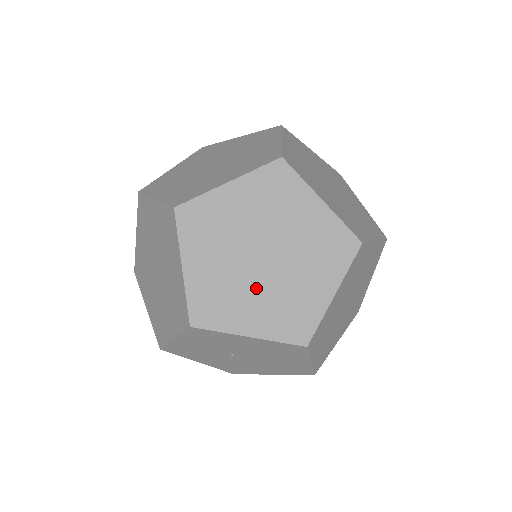
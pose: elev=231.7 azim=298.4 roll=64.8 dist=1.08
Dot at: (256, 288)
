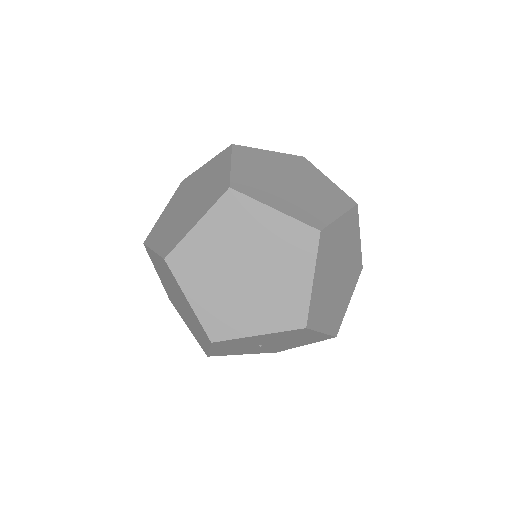
Dot at: (249, 297)
